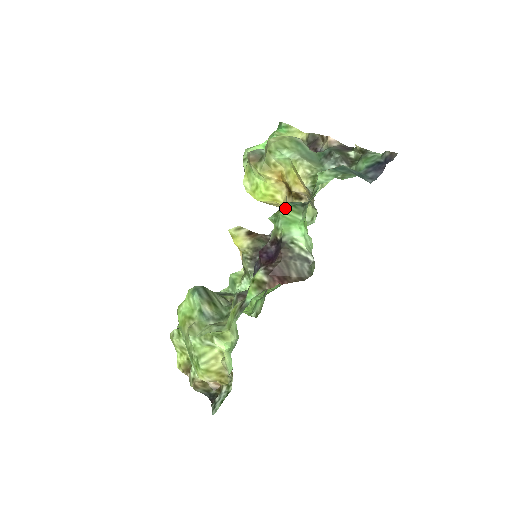
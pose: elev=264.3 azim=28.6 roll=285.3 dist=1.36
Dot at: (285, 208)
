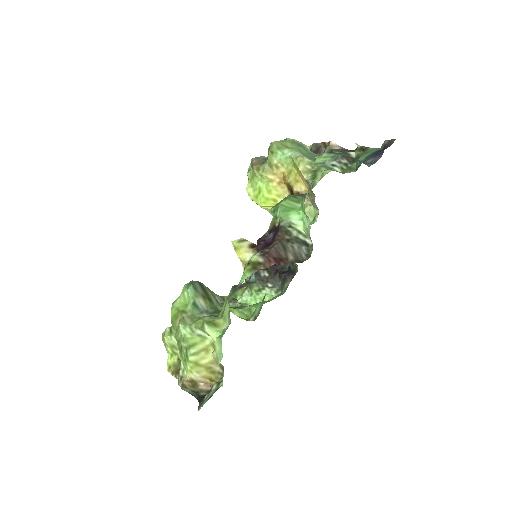
Dot at: (285, 199)
